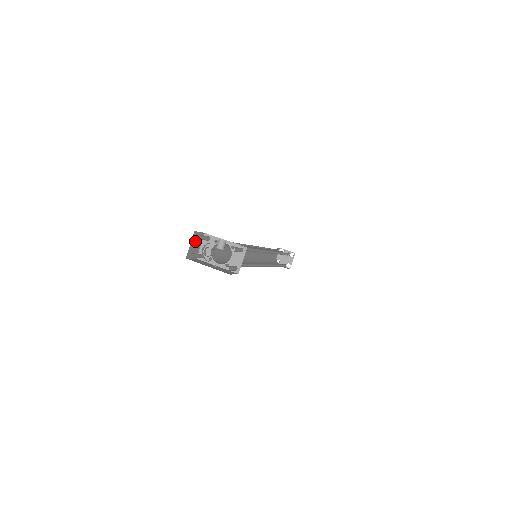
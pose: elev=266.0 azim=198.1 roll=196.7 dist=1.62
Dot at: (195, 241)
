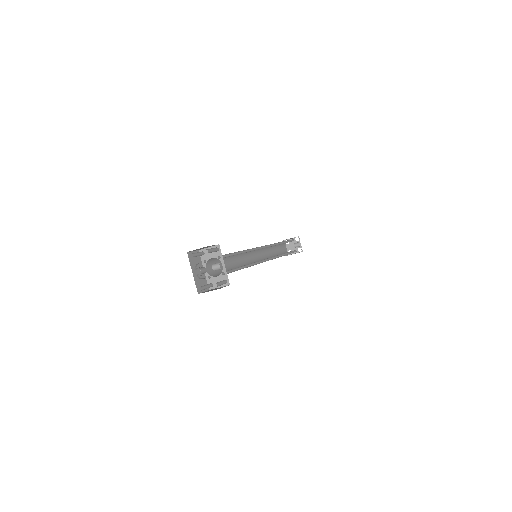
Dot at: (205, 247)
